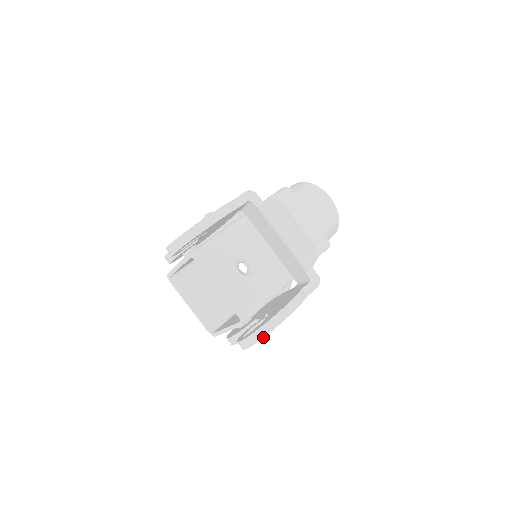
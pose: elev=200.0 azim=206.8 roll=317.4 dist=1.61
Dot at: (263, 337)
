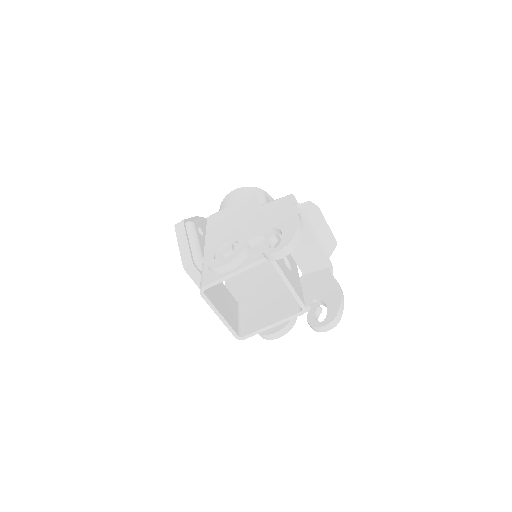
Dot at: occluded
